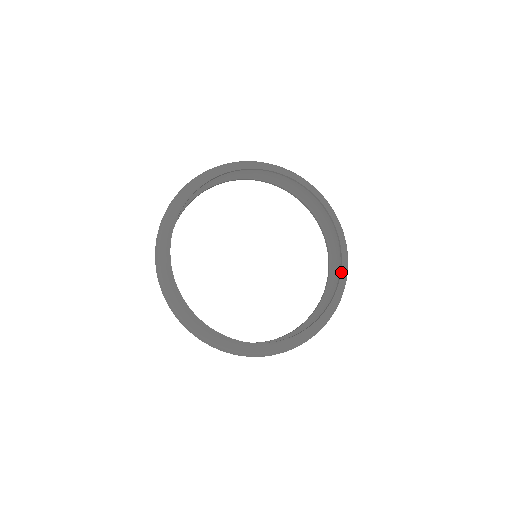
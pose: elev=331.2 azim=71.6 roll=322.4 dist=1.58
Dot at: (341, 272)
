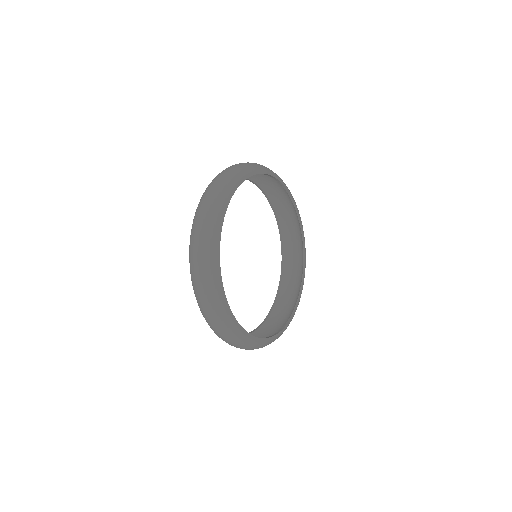
Dot at: occluded
